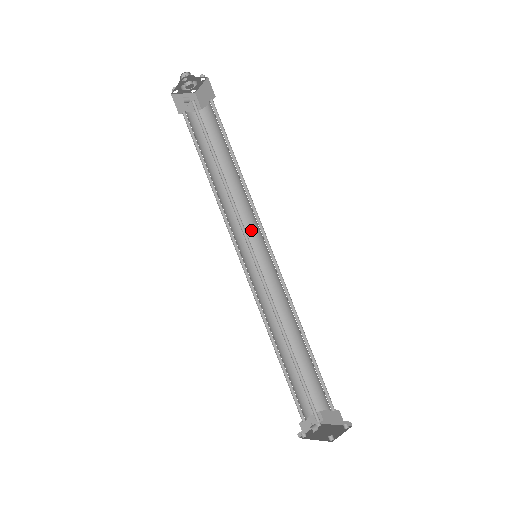
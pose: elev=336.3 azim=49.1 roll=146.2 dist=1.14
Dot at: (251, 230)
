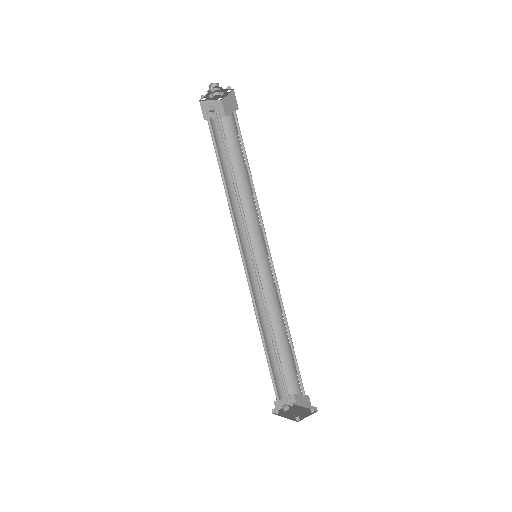
Dot at: (255, 232)
